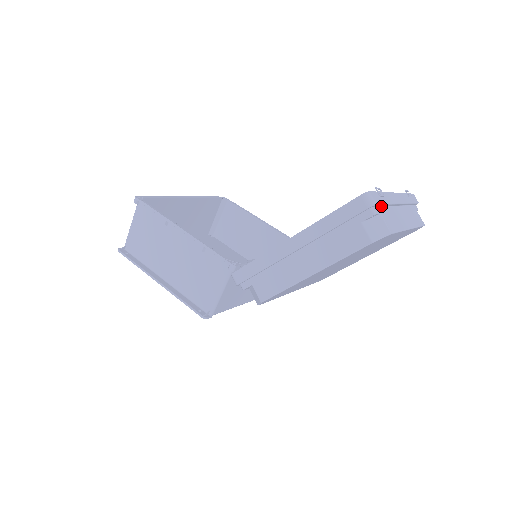
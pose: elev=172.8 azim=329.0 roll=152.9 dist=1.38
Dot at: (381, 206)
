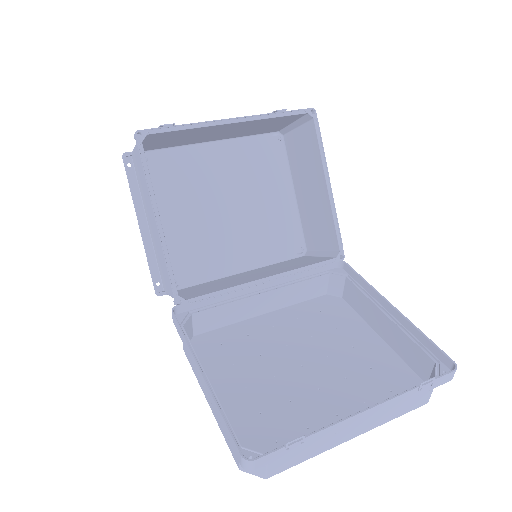
Dot at: occluded
